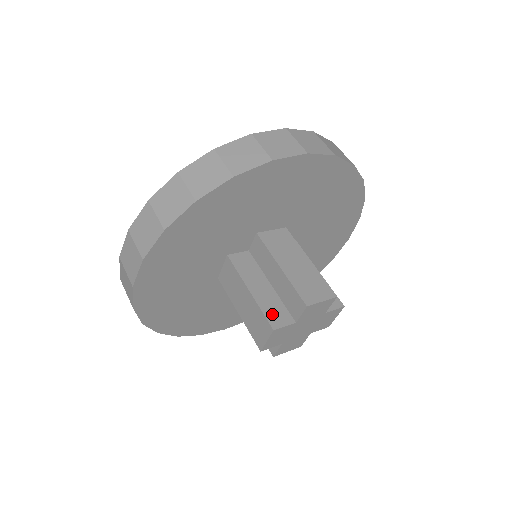
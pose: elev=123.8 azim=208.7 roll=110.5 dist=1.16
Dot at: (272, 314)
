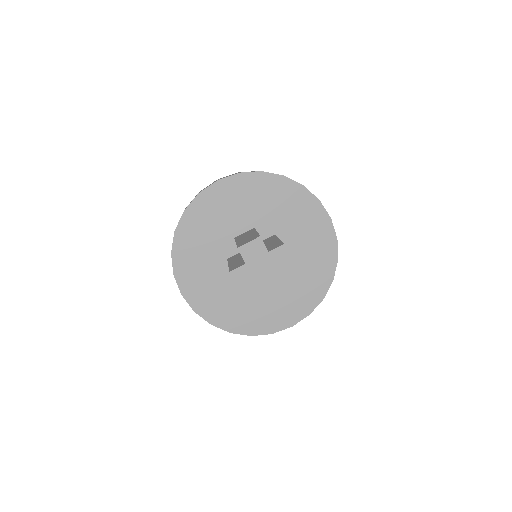
Dot at: occluded
